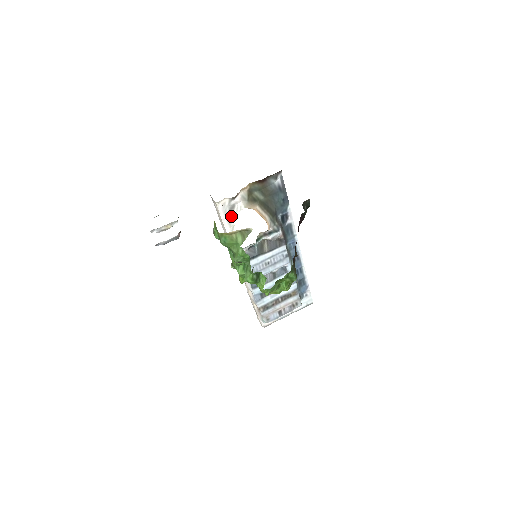
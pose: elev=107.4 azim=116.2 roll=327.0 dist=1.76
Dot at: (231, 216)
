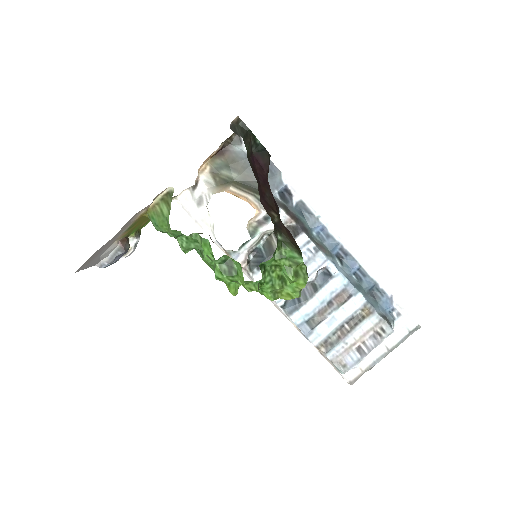
Dot at: (204, 213)
